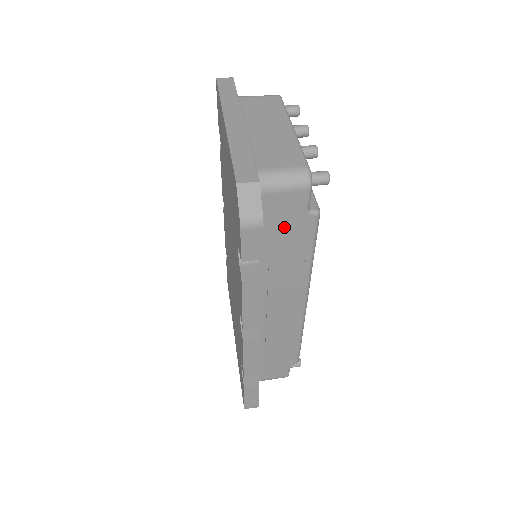
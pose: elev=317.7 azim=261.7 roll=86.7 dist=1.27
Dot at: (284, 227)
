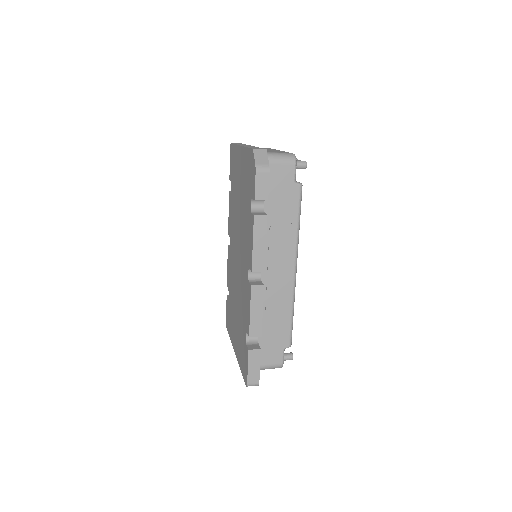
Dot at: (280, 193)
